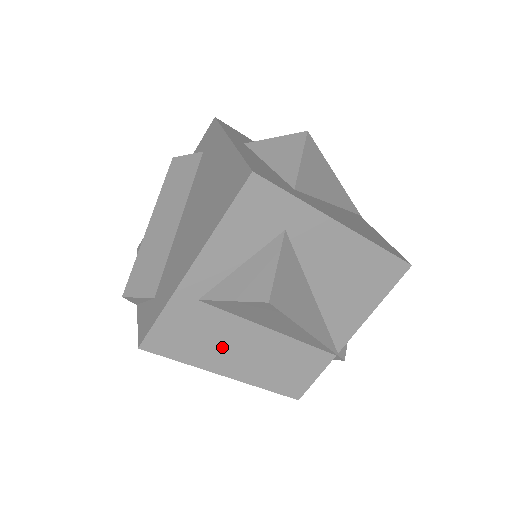
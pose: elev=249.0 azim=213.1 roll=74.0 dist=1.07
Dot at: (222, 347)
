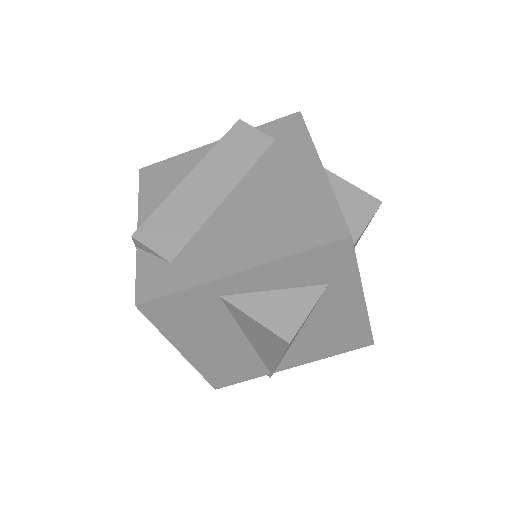
Dot at: (201, 334)
